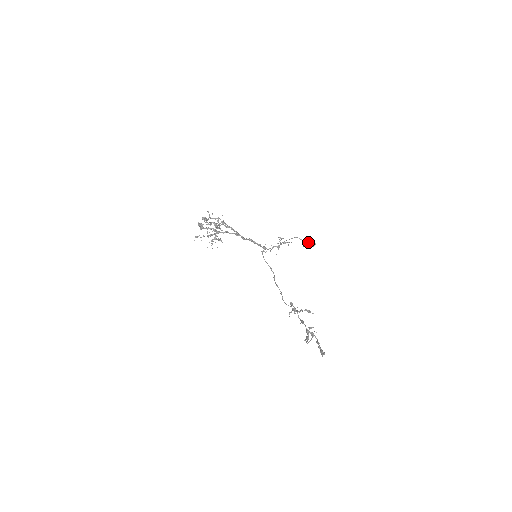
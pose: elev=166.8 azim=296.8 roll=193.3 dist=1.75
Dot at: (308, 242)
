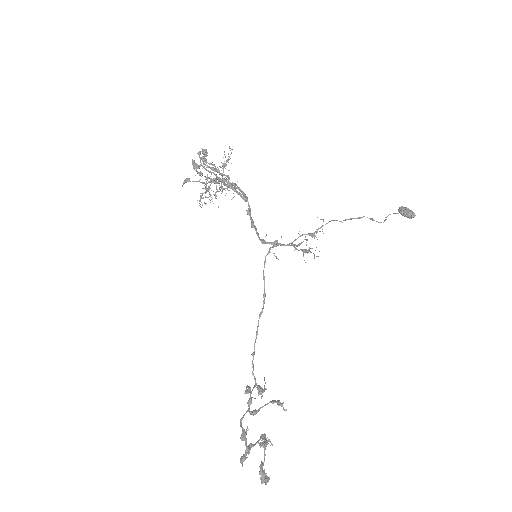
Dot at: (402, 207)
